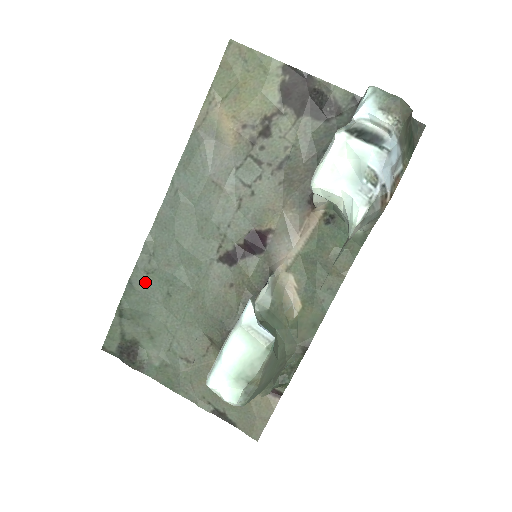
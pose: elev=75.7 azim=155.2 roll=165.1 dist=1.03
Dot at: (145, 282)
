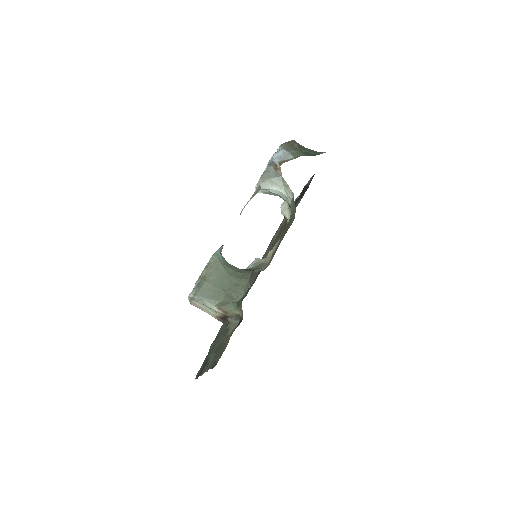
Dot at: occluded
